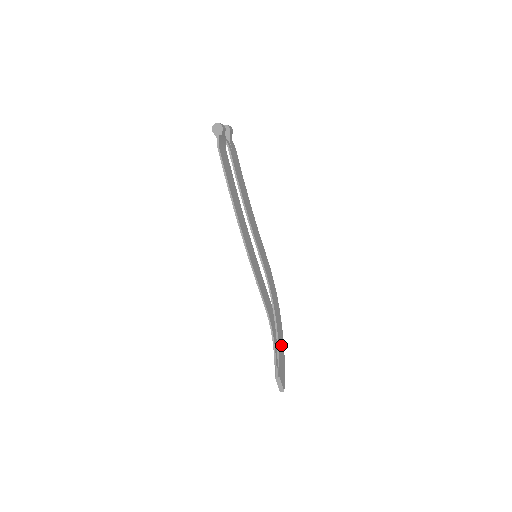
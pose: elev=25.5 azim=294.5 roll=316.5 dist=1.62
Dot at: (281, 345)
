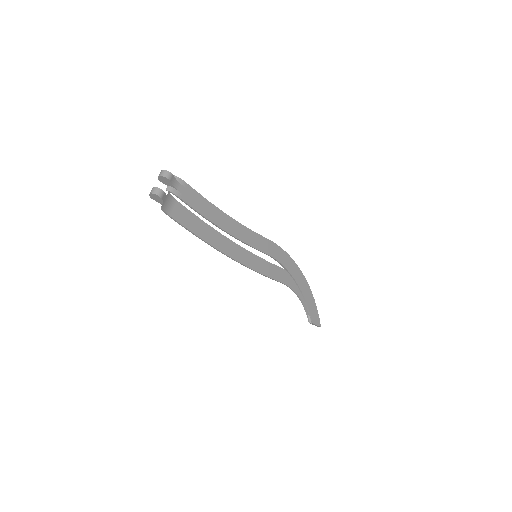
Dot at: (308, 295)
